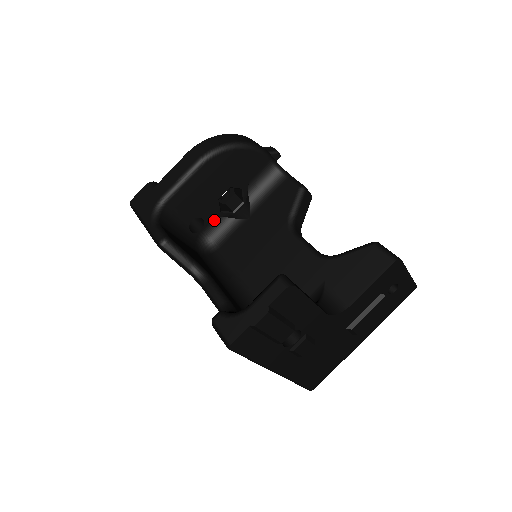
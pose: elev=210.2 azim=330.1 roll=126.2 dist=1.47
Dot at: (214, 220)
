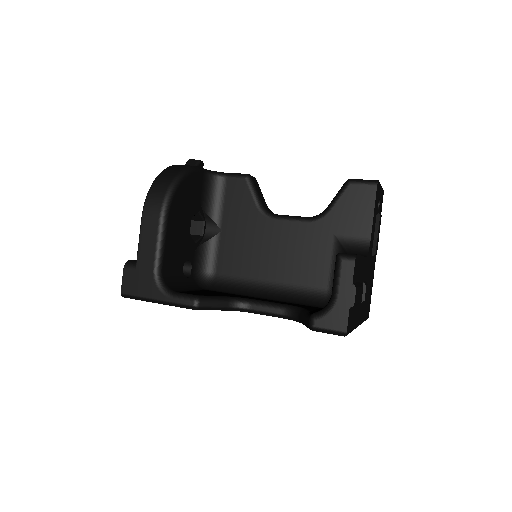
Dot at: (195, 254)
